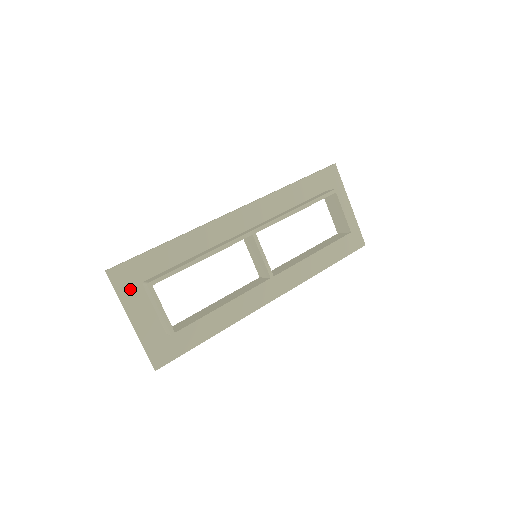
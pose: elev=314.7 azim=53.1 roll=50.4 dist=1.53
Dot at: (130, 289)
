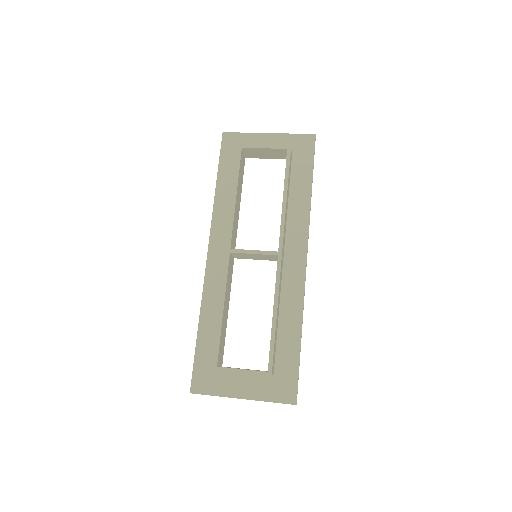
Dot at: (216, 383)
